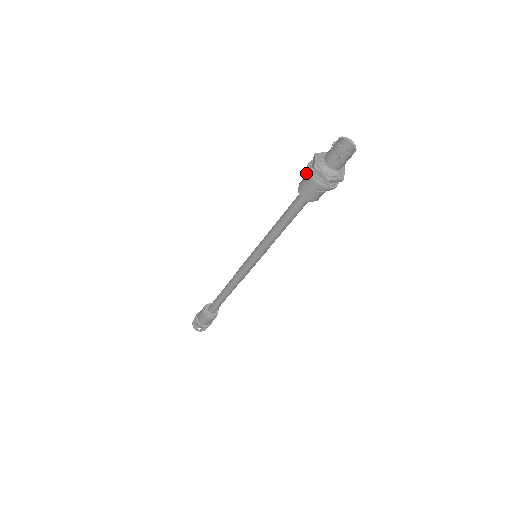
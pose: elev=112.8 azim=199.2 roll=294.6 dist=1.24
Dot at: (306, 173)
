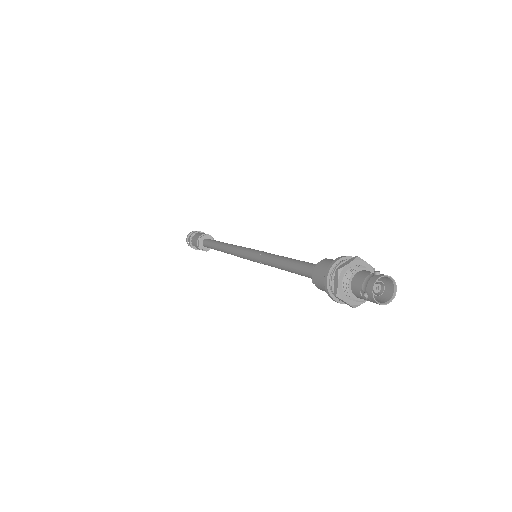
Dot at: occluded
